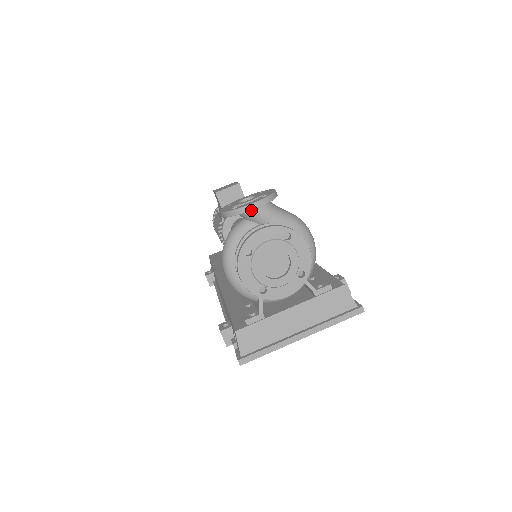
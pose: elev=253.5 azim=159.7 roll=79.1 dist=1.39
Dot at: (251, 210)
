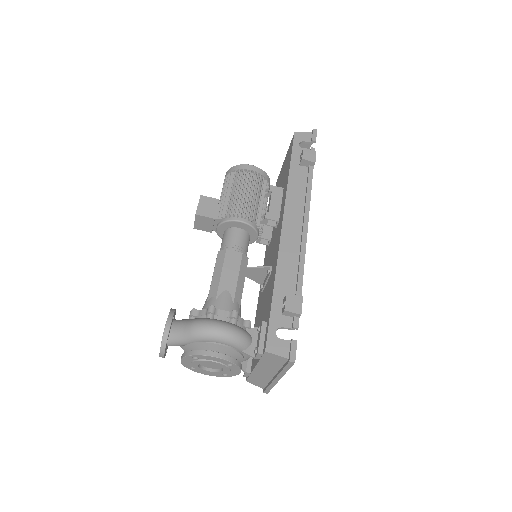
Dot at: occluded
